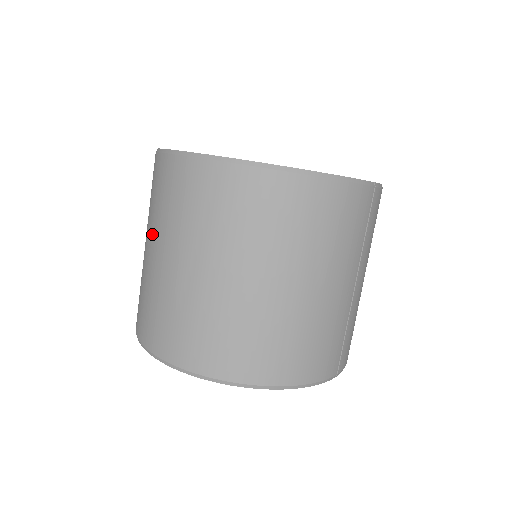
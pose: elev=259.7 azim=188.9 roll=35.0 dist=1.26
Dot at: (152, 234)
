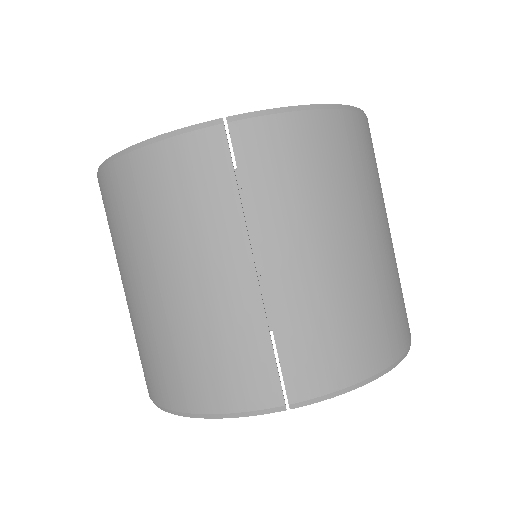
Dot at: occluded
